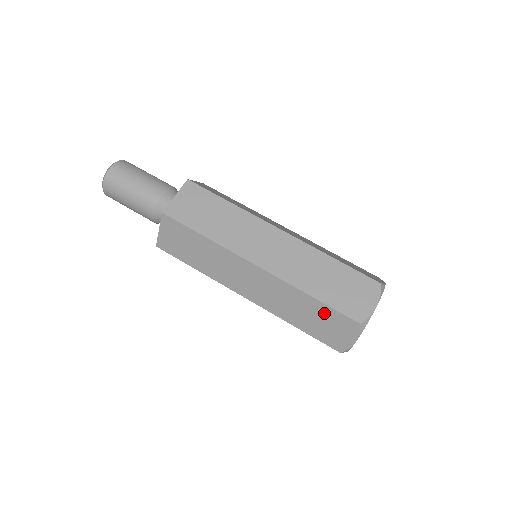
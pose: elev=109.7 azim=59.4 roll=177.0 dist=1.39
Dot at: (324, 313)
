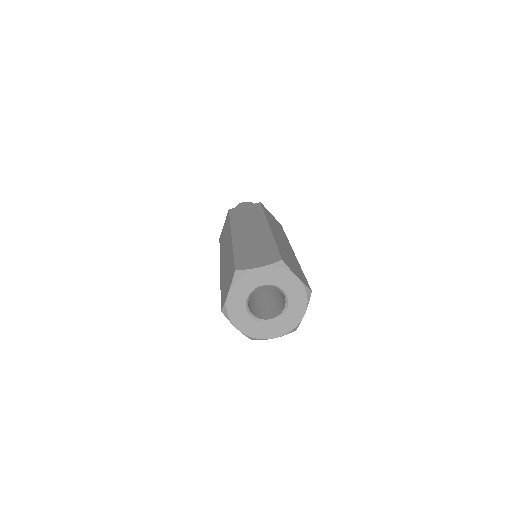
Dot at: (231, 266)
